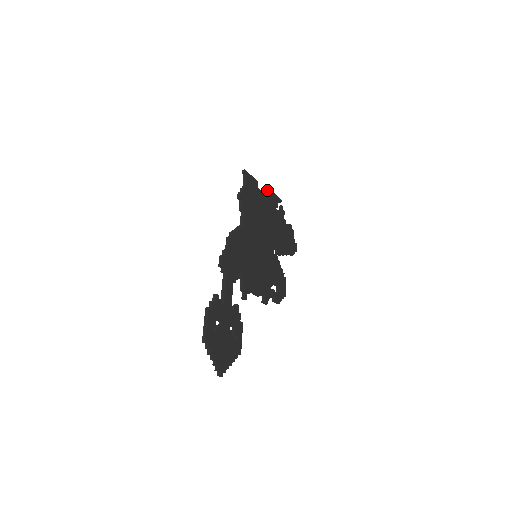
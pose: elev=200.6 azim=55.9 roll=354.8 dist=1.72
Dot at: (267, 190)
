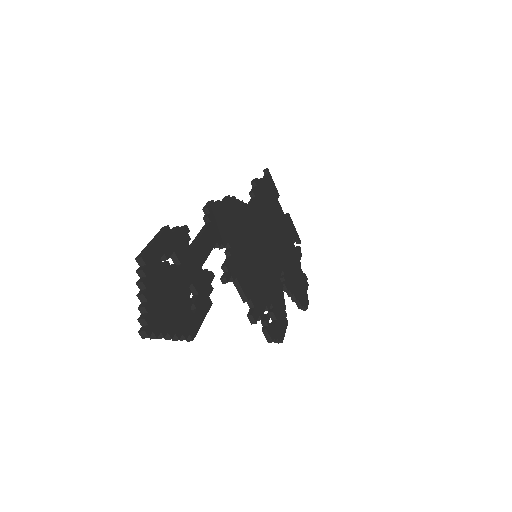
Dot at: (287, 214)
